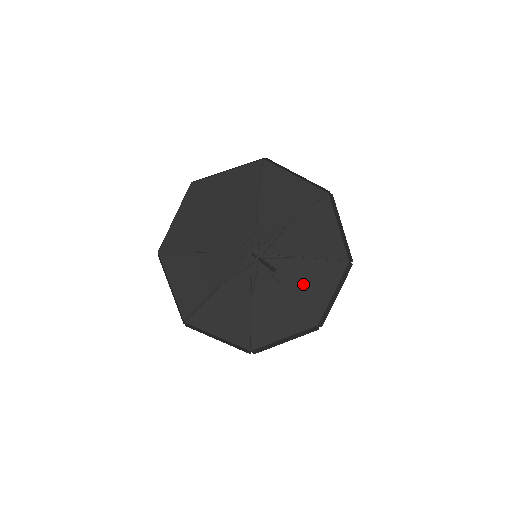
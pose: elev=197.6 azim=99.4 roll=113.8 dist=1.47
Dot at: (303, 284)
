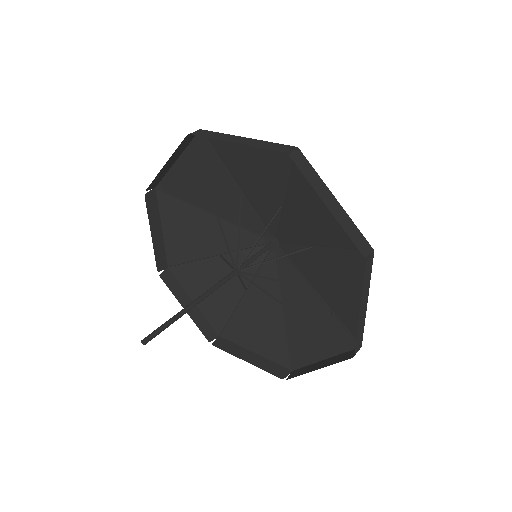
Dot at: (331, 284)
